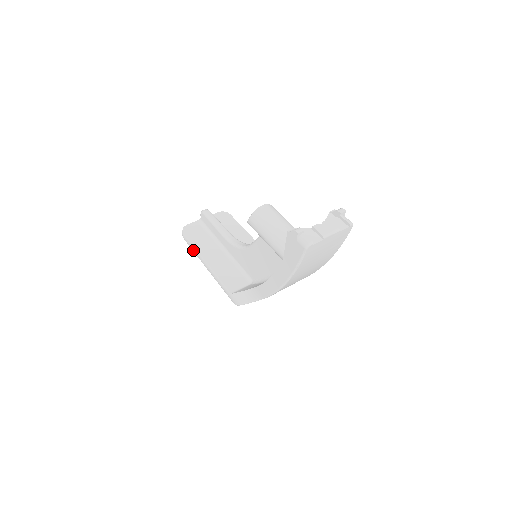
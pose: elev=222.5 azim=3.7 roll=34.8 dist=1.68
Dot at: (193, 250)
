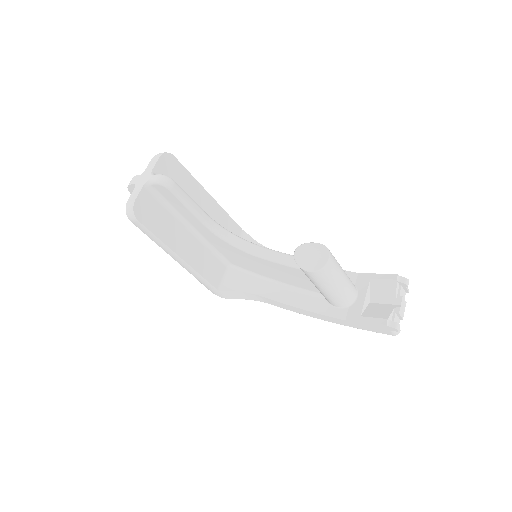
Dot at: (154, 240)
